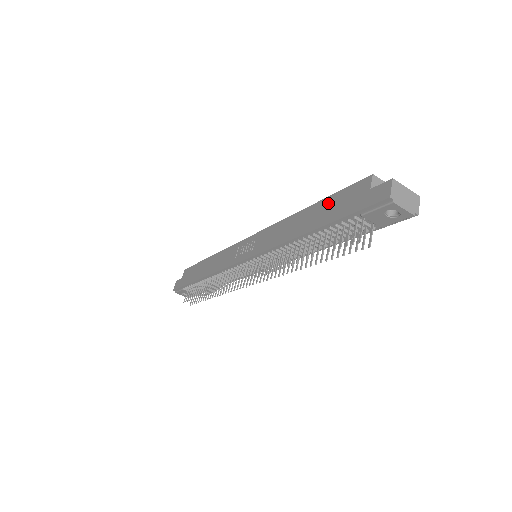
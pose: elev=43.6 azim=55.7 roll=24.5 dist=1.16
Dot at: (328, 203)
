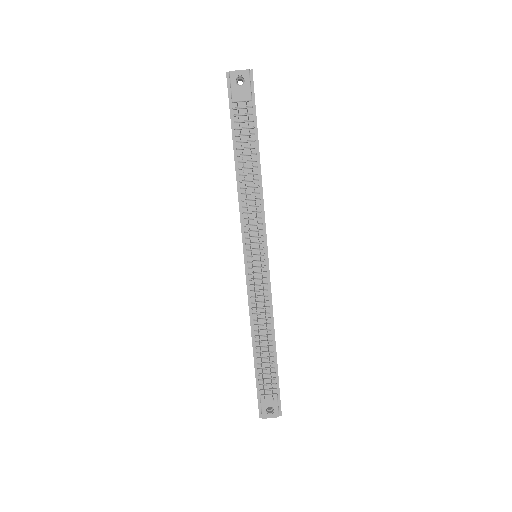
Dot at: occluded
